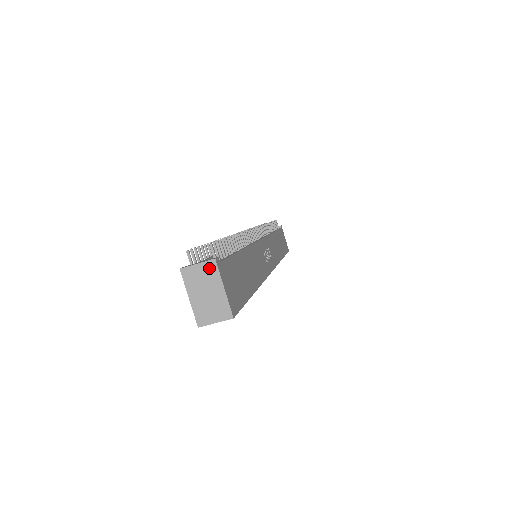
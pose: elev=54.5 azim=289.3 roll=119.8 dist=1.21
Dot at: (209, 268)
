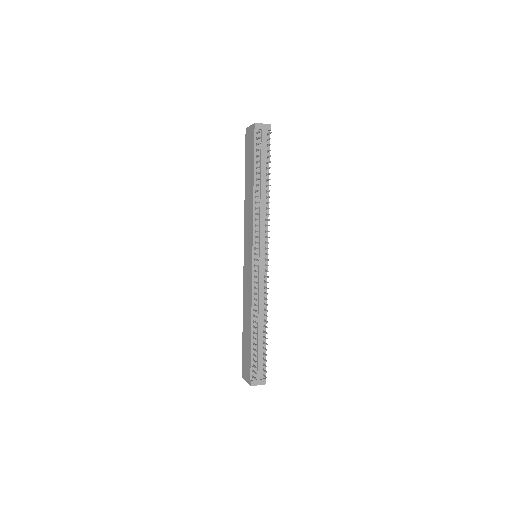
Dot at: (262, 384)
